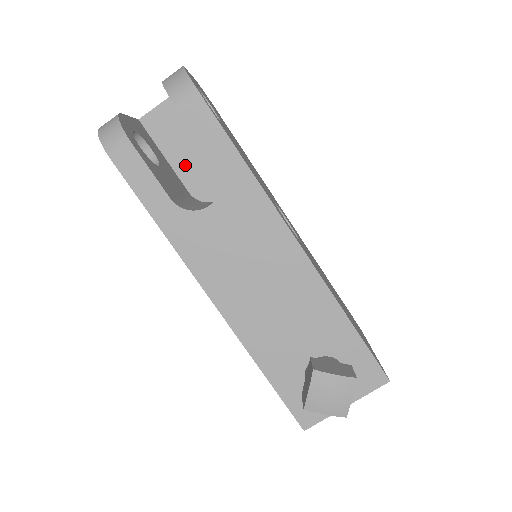
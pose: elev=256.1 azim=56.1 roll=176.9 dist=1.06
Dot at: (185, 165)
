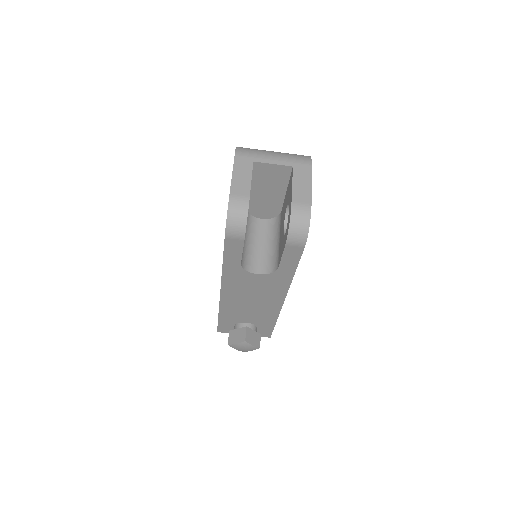
Dot at: (258, 196)
